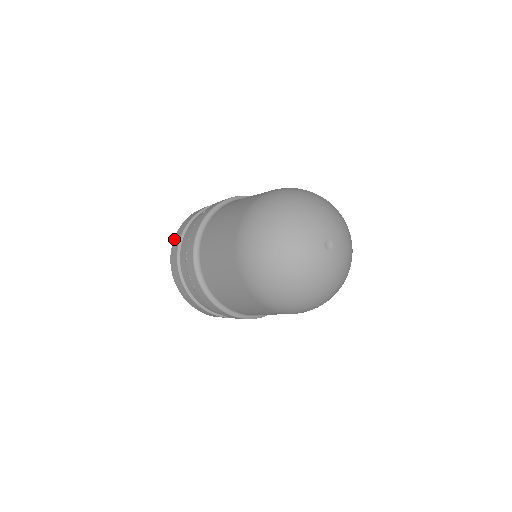
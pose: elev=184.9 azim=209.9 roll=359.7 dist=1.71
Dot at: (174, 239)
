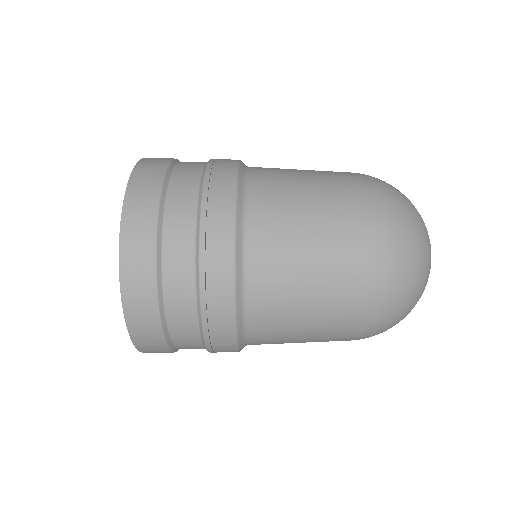
Dot at: (139, 165)
